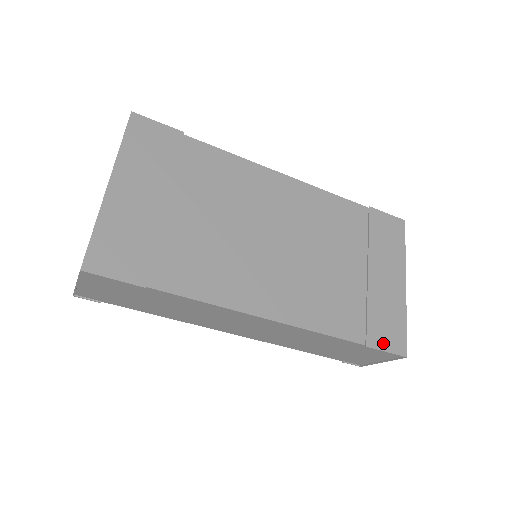
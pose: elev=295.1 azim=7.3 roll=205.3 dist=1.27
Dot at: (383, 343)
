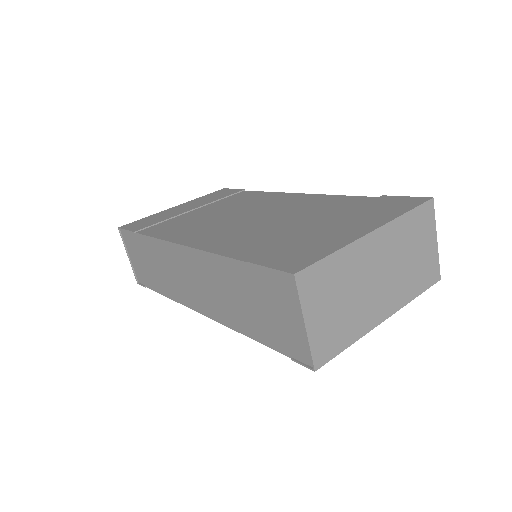
Dot at: (273, 262)
